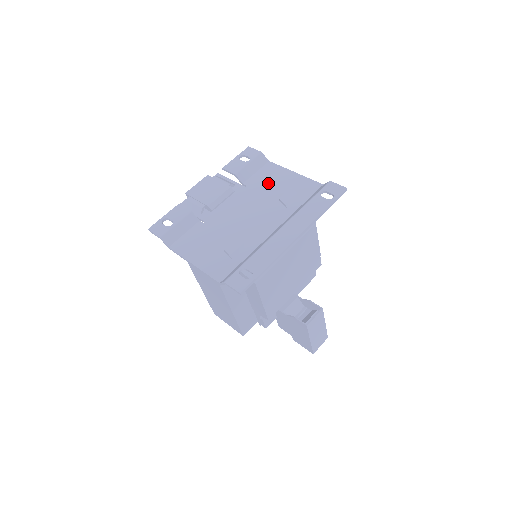
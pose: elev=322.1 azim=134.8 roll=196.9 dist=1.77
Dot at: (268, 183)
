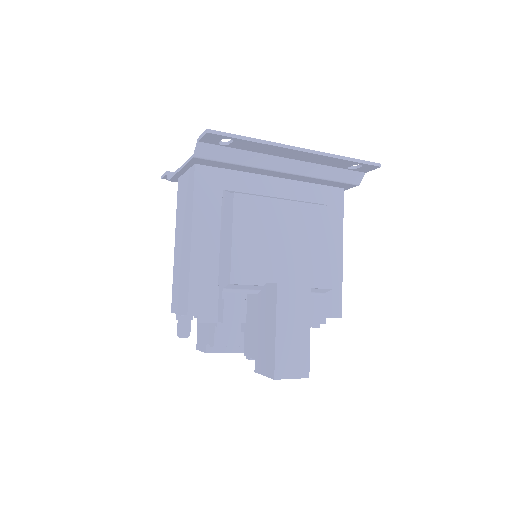
Dot at: occluded
